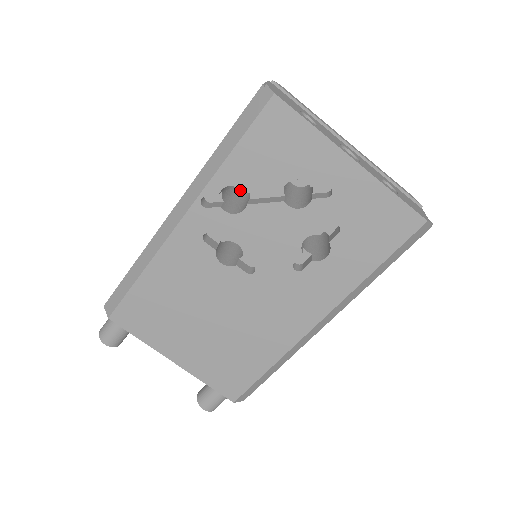
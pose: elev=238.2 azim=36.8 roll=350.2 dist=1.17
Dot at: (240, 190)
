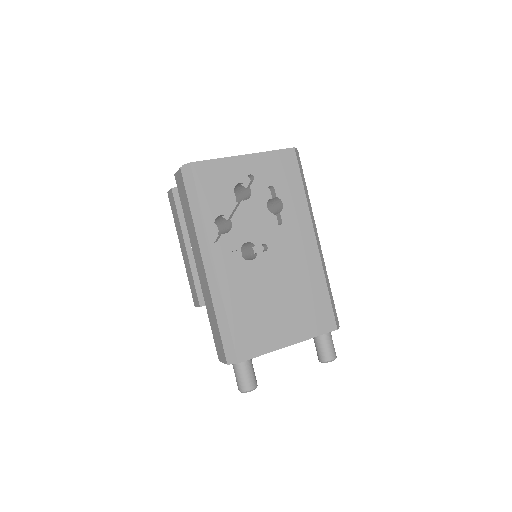
Dot at: occluded
